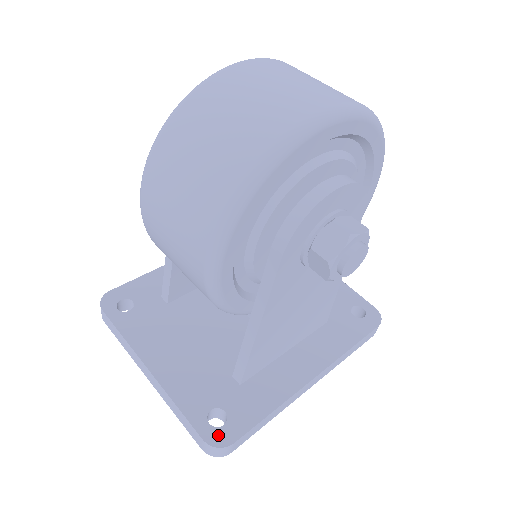
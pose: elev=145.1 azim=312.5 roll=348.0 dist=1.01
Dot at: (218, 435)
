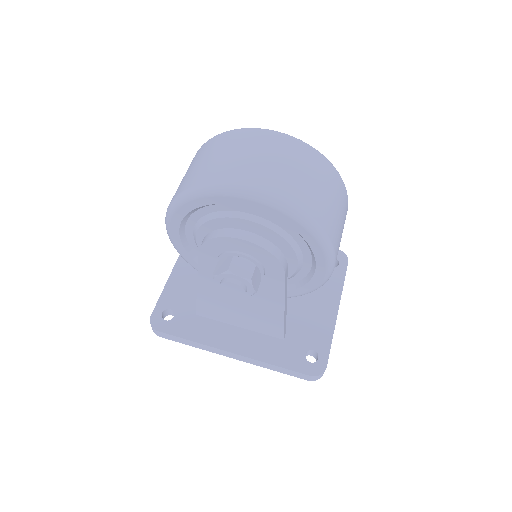
Dot at: (158, 321)
